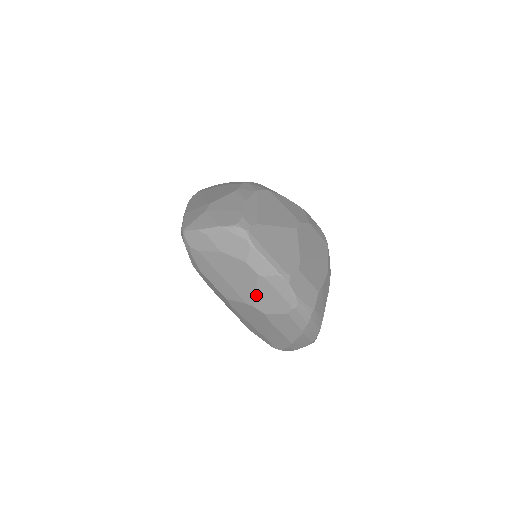
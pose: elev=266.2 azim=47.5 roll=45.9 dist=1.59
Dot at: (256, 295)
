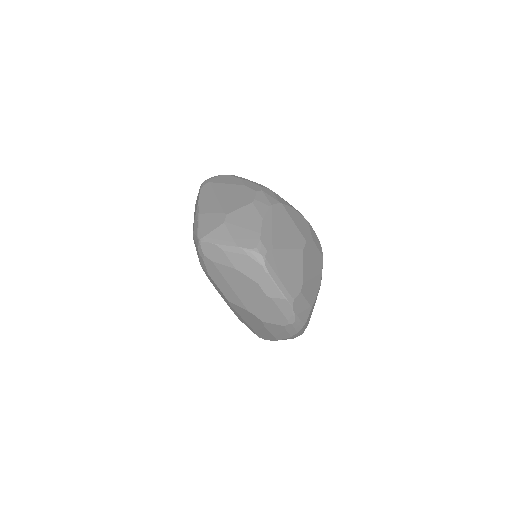
Dot at: (259, 308)
